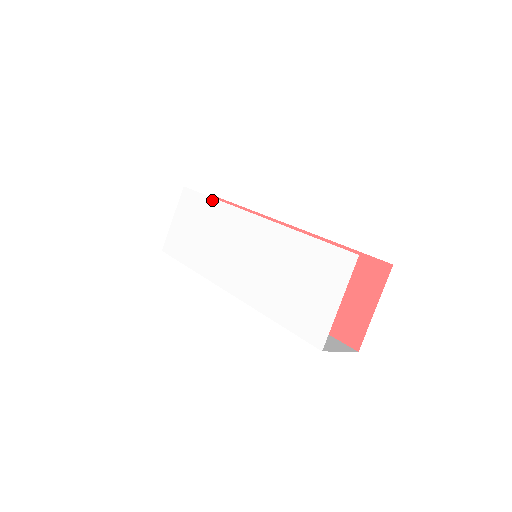
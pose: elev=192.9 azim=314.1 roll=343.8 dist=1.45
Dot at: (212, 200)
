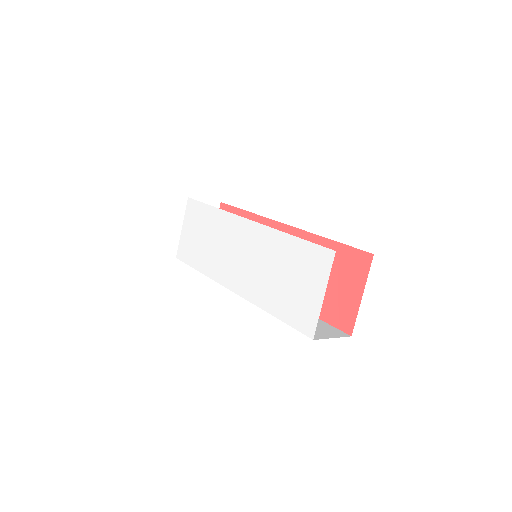
Dot at: (212, 208)
